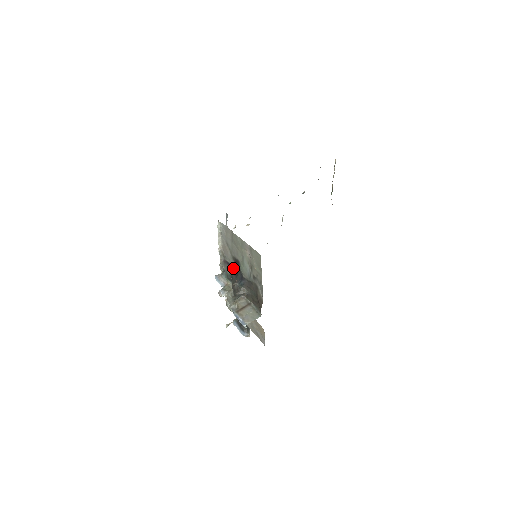
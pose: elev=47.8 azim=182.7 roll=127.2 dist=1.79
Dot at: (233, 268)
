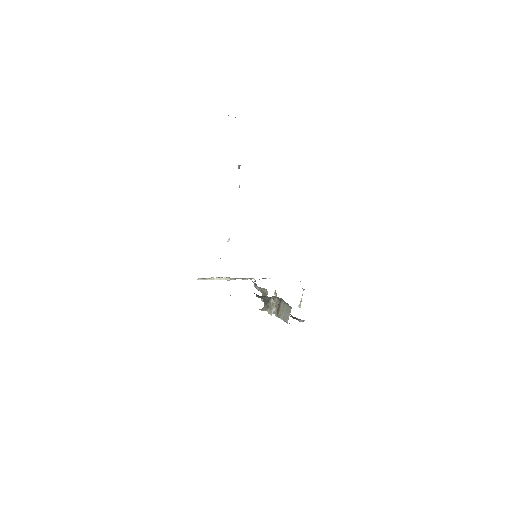
Dot at: occluded
